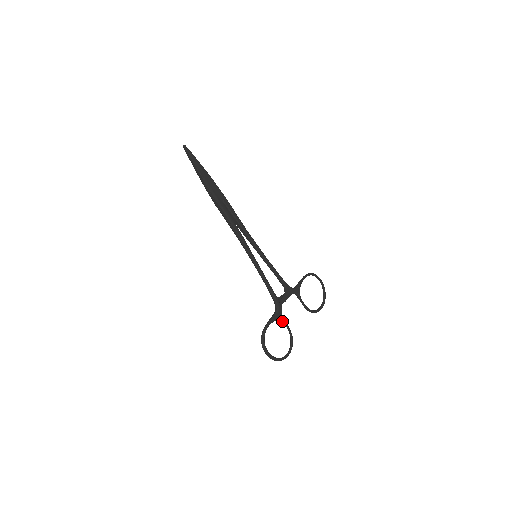
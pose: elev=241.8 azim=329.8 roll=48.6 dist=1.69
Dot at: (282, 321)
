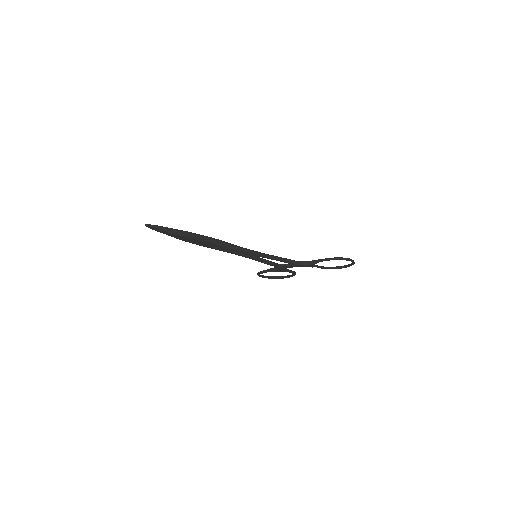
Dot at: (284, 271)
